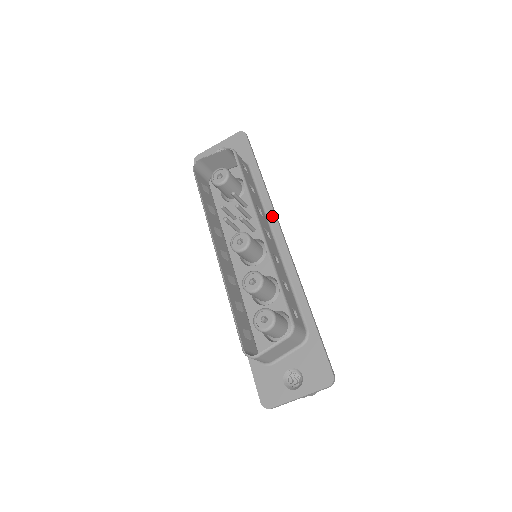
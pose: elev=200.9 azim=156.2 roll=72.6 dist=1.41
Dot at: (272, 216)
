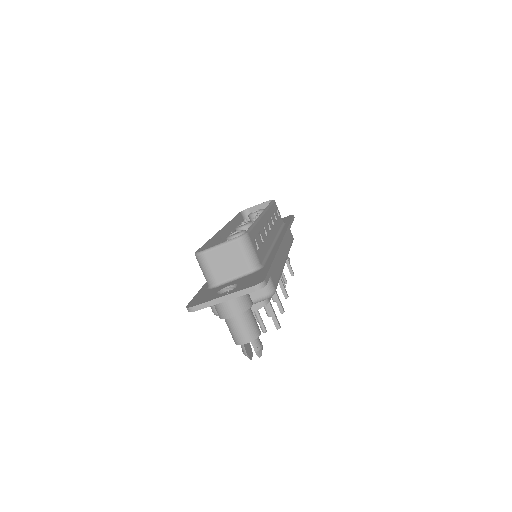
Dot at: (282, 234)
